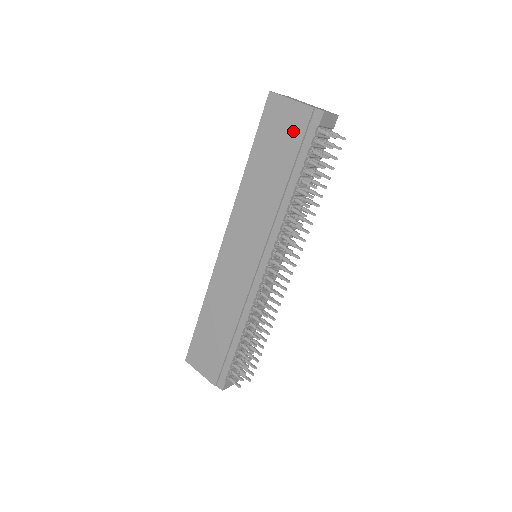
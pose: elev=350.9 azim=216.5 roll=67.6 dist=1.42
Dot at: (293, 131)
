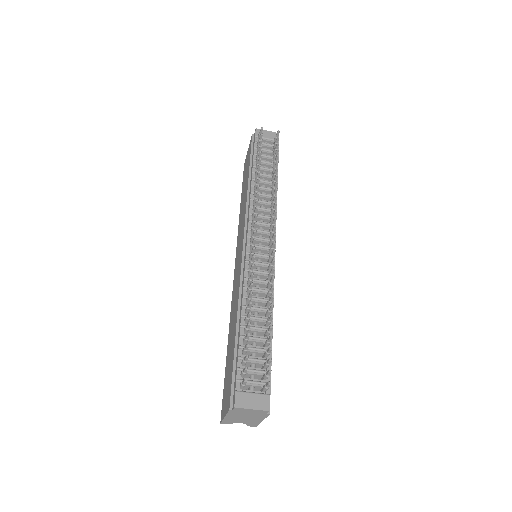
Dot at: occluded
